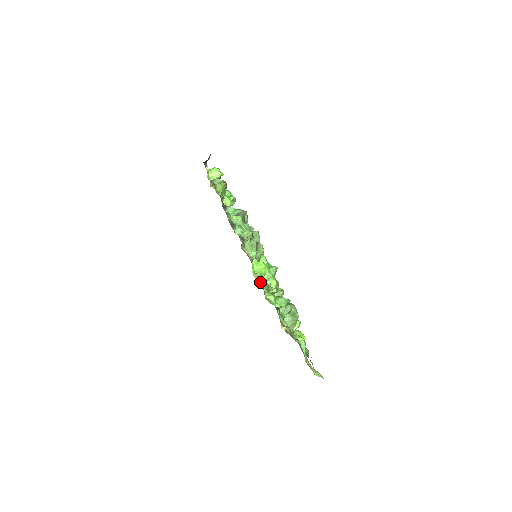
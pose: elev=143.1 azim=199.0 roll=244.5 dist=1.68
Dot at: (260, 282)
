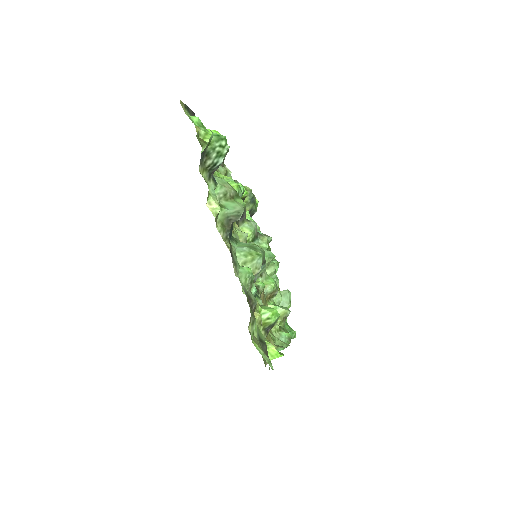
Dot at: occluded
